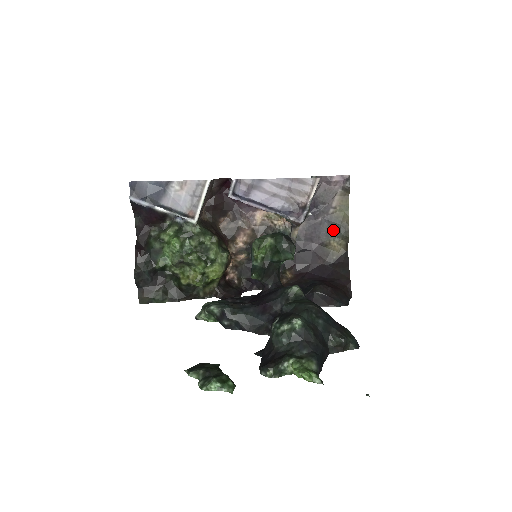
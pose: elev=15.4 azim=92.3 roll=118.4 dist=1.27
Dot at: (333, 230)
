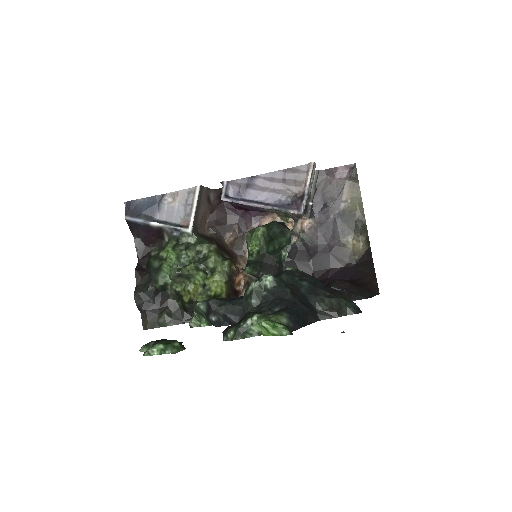
Dot at: (349, 226)
